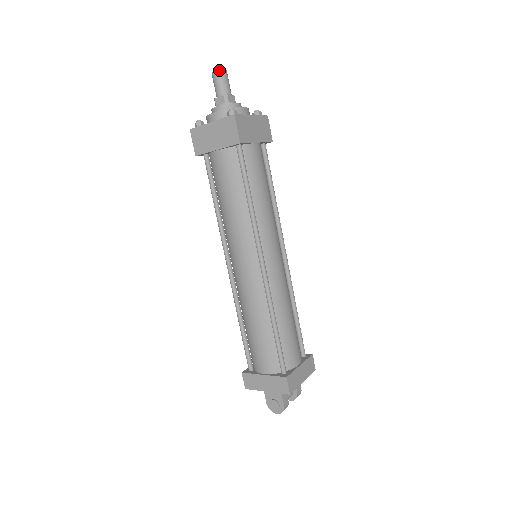
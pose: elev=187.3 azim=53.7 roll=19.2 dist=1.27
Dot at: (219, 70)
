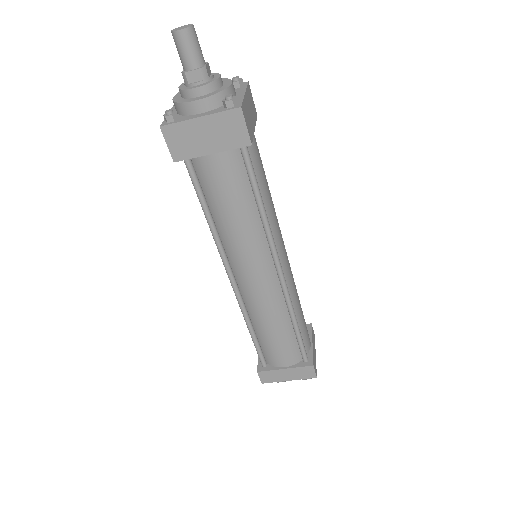
Dot at: (172, 32)
